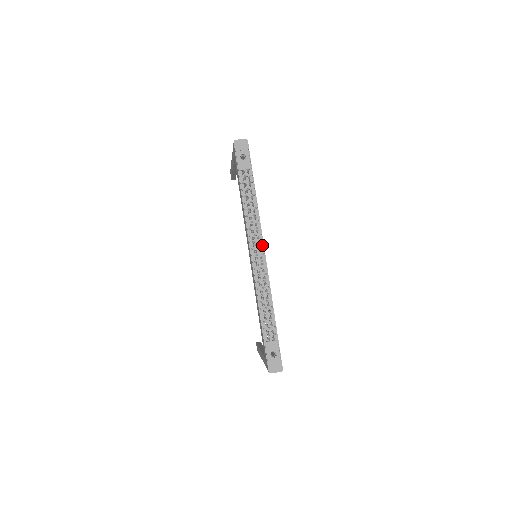
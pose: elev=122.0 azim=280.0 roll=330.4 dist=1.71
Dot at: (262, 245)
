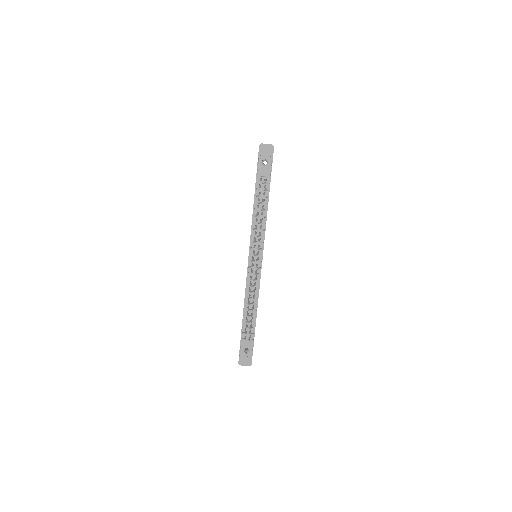
Dot at: (261, 253)
